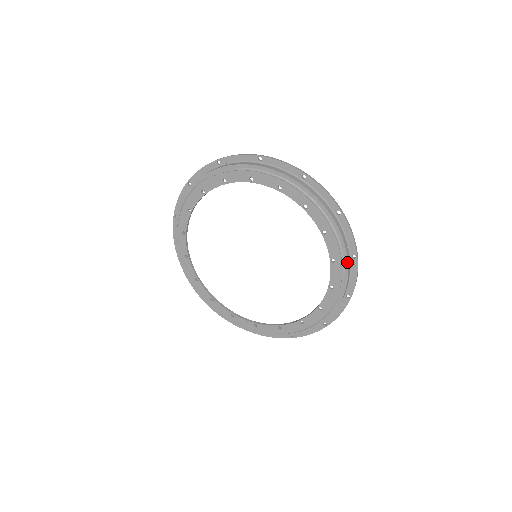
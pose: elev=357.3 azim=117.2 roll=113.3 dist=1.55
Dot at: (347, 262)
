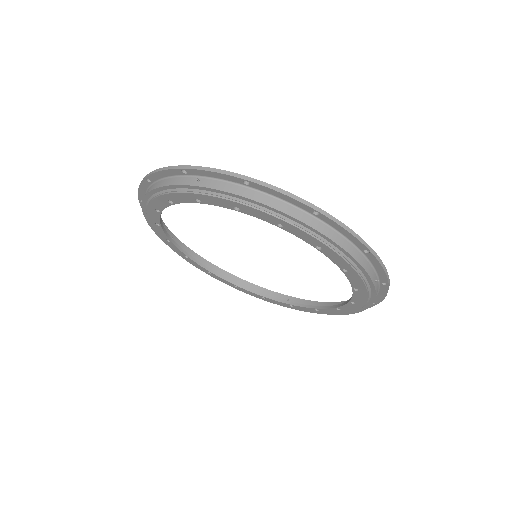
Dot at: (375, 293)
